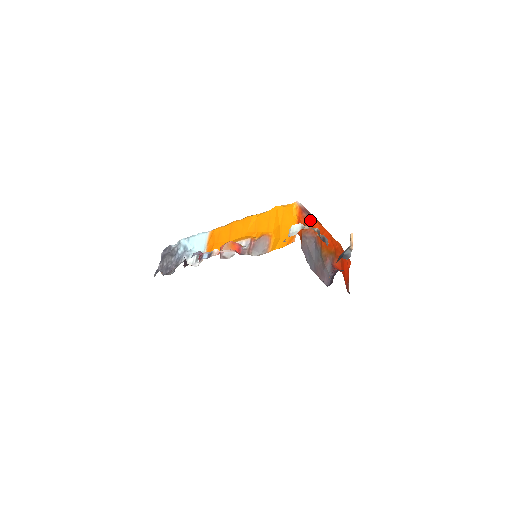
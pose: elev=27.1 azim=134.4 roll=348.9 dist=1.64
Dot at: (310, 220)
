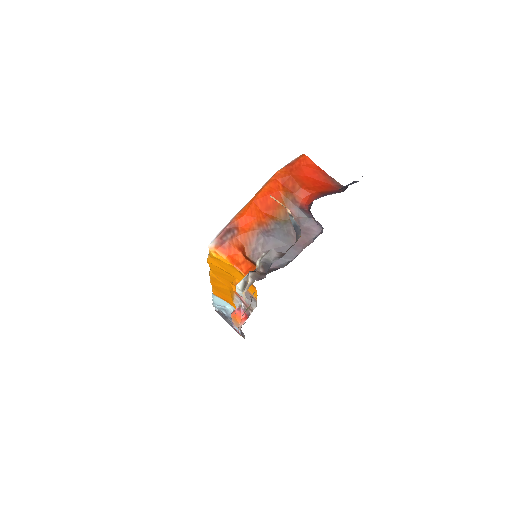
Dot at: (236, 232)
